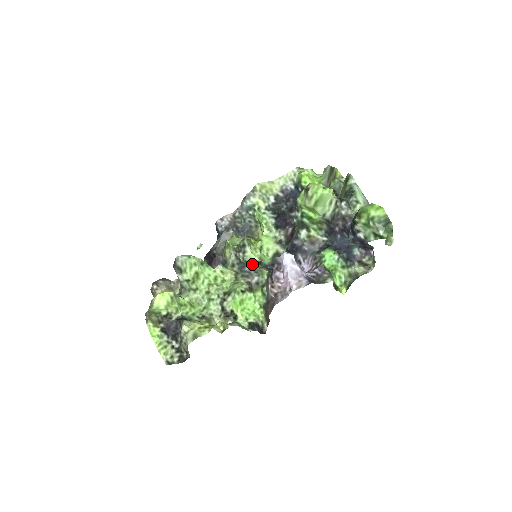
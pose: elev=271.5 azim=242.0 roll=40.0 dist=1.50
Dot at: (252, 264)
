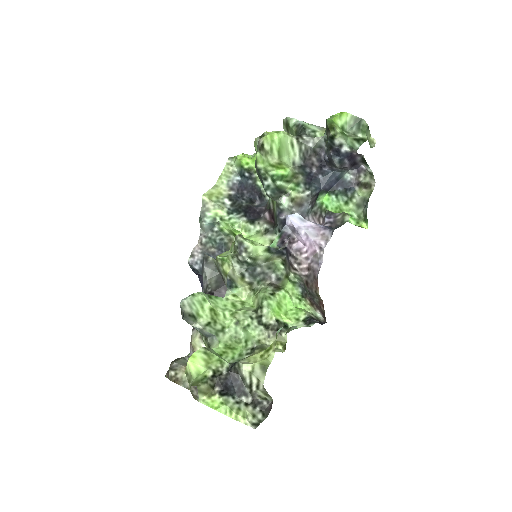
Dot at: (261, 258)
